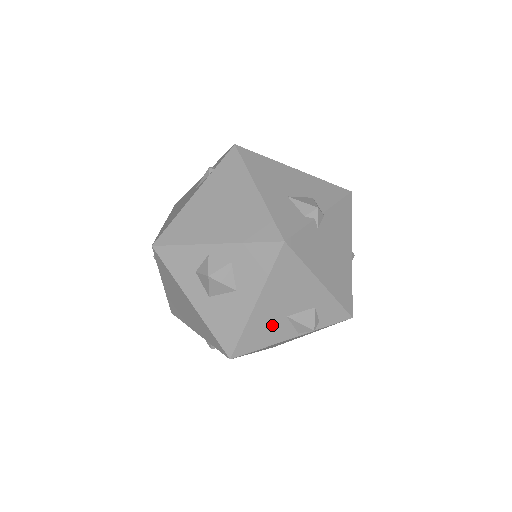
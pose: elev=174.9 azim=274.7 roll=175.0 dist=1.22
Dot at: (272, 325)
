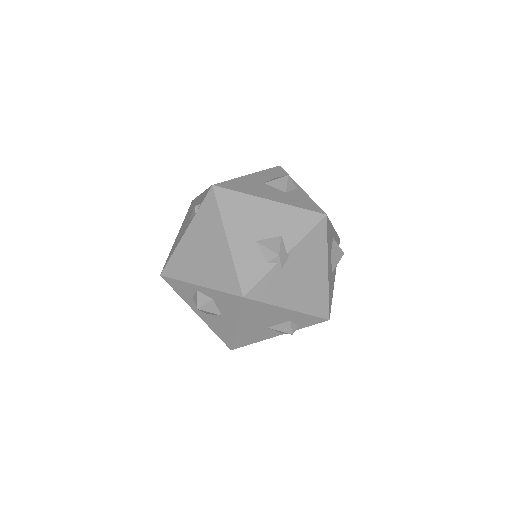
Dot at: (257, 333)
